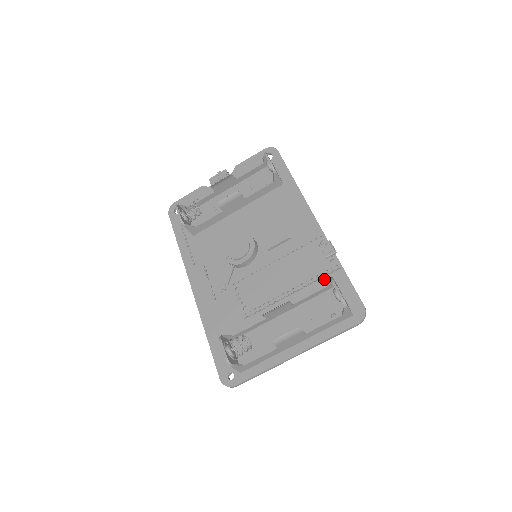
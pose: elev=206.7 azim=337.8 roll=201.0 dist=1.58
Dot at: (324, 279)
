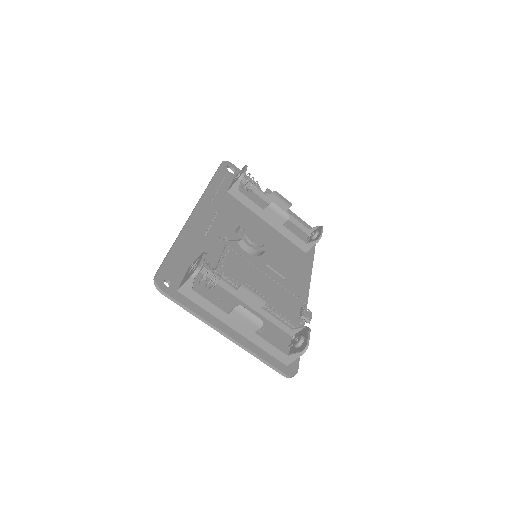
Dot at: occluded
